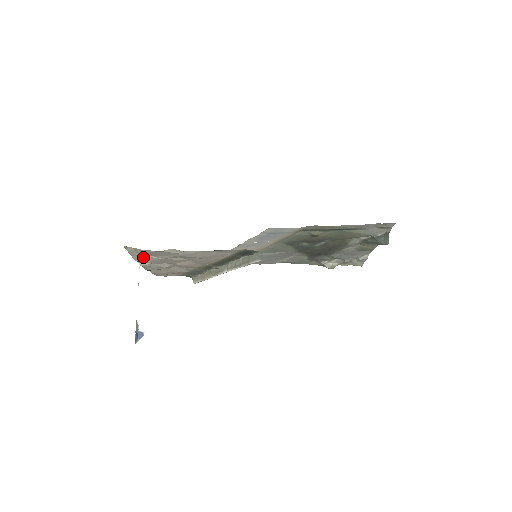
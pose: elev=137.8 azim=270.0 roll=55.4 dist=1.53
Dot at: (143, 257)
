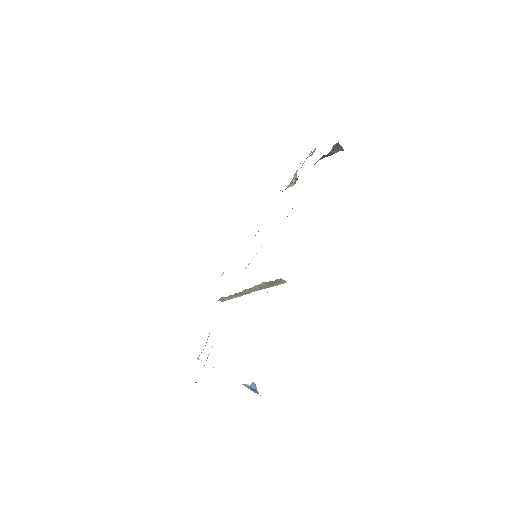
Dot at: occluded
